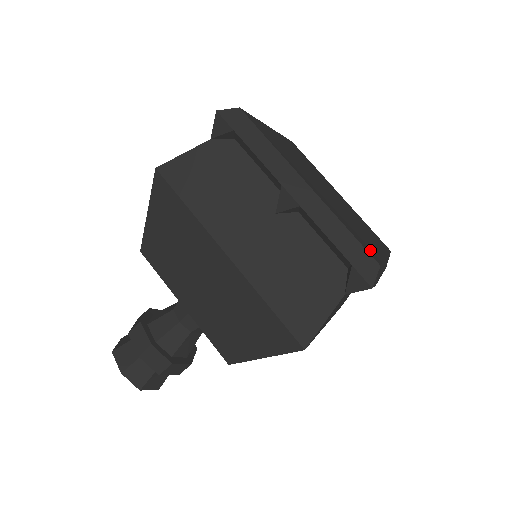
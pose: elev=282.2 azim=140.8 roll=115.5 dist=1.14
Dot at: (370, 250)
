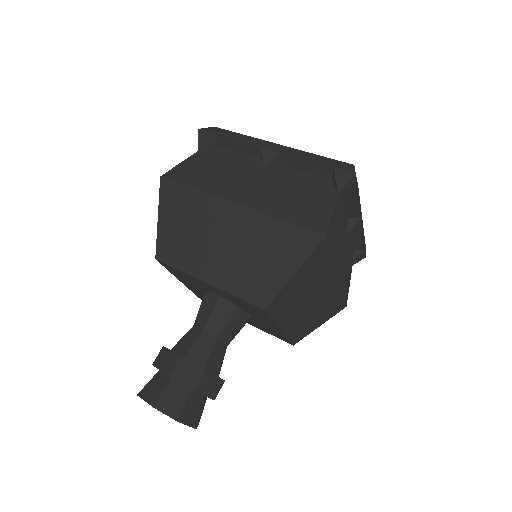
Dot at: occluded
